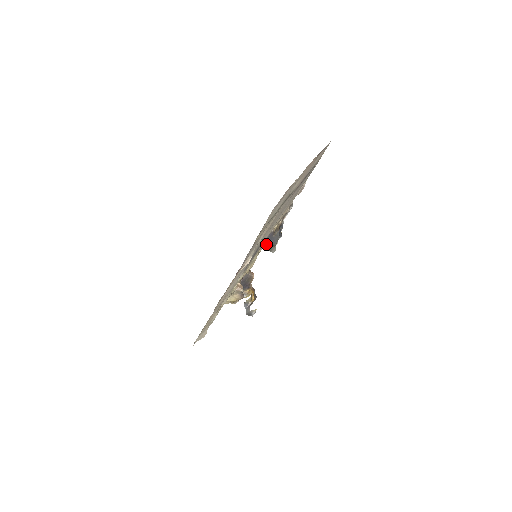
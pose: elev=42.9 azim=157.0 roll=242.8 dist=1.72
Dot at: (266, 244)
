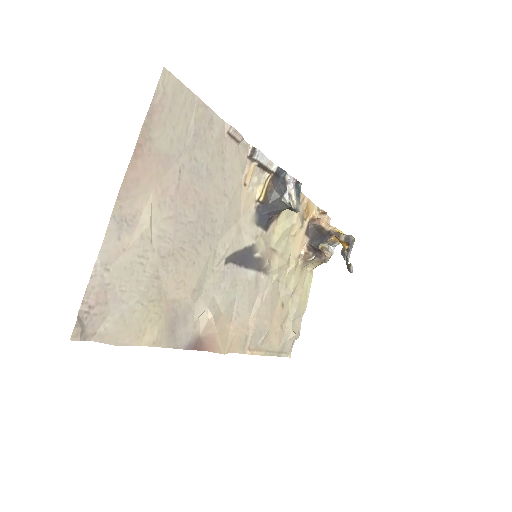
Dot at: (274, 214)
